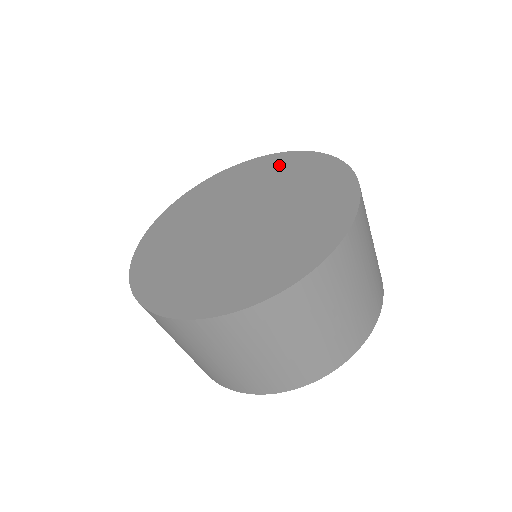
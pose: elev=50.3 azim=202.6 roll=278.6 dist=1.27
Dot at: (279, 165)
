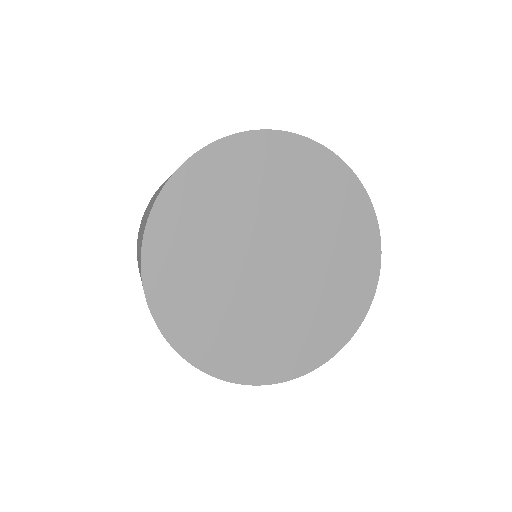
Dot at: (359, 250)
